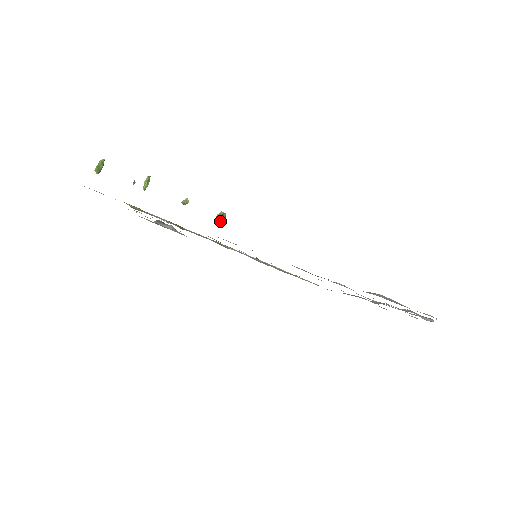
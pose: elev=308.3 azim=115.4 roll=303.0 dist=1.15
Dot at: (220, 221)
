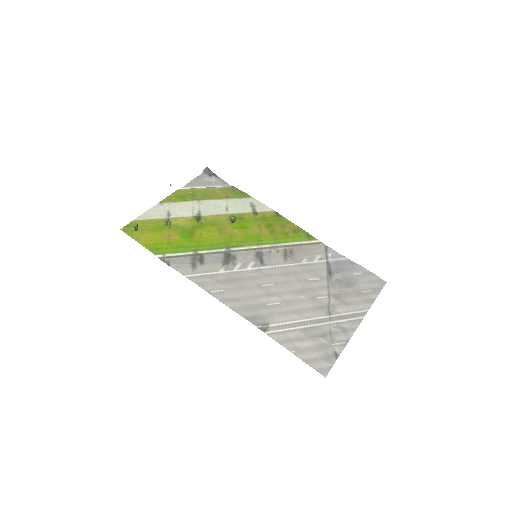
Dot at: (232, 222)
